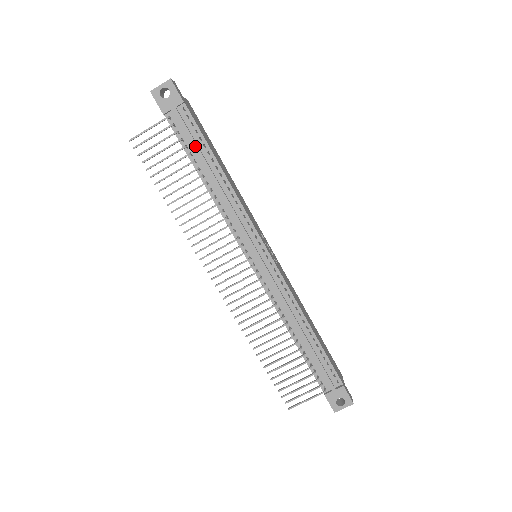
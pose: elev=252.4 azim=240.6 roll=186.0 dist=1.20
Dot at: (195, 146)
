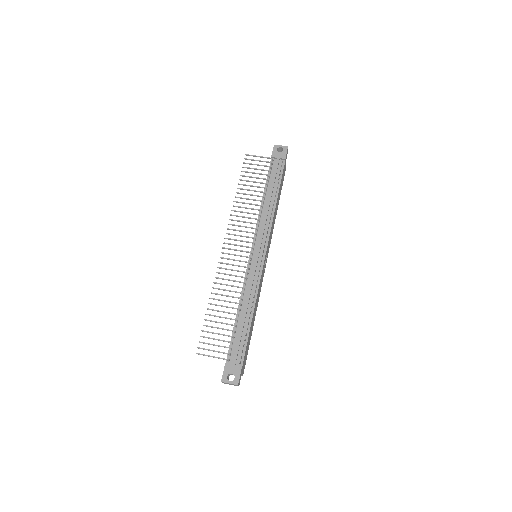
Dot at: (274, 179)
